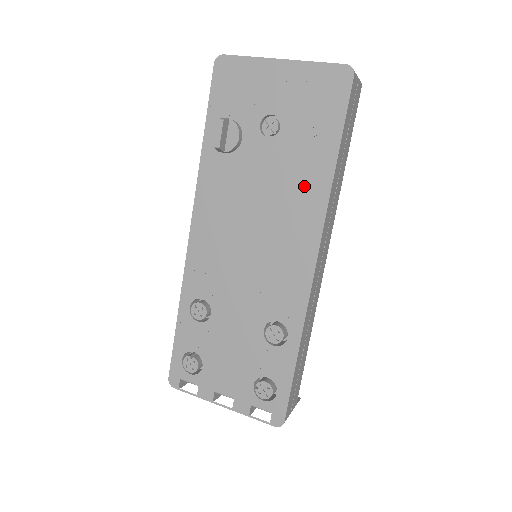
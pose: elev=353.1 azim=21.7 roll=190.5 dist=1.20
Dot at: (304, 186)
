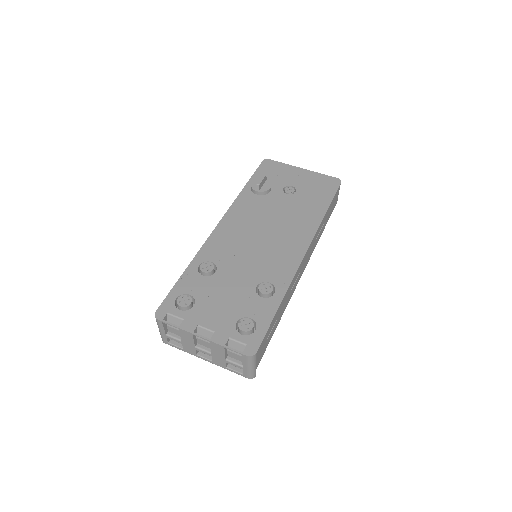
Dot at: (305, 218)
